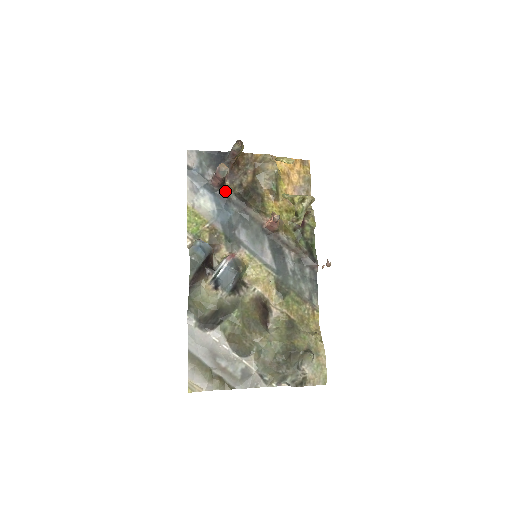
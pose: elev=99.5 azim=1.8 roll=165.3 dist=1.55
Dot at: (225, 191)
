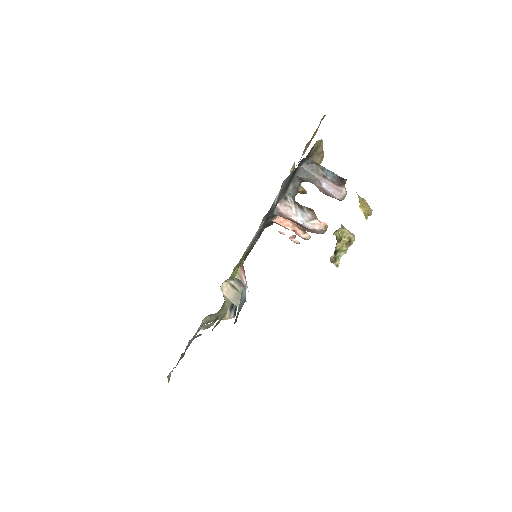
Dot at: occluded
